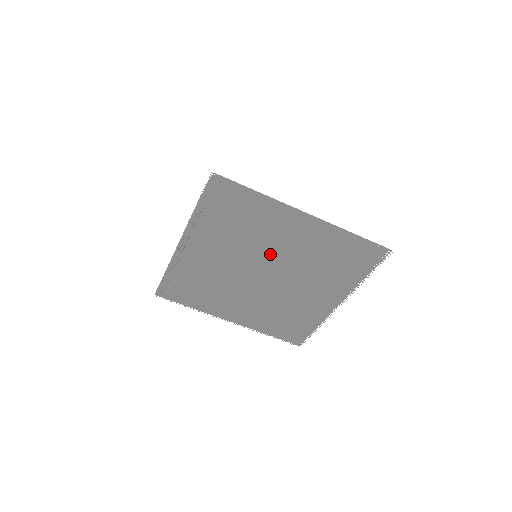
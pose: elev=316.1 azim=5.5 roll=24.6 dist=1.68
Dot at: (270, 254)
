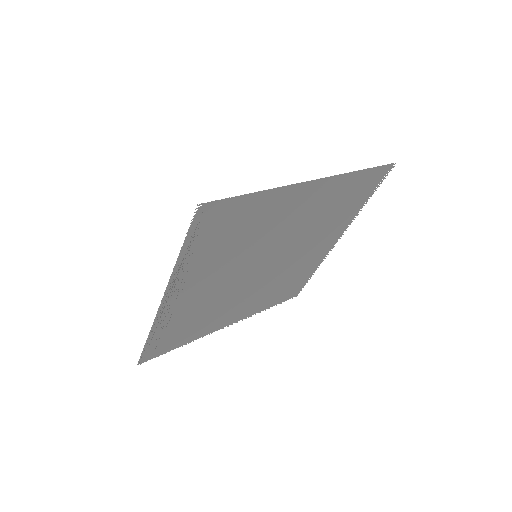
Dot at: (272, 245)
